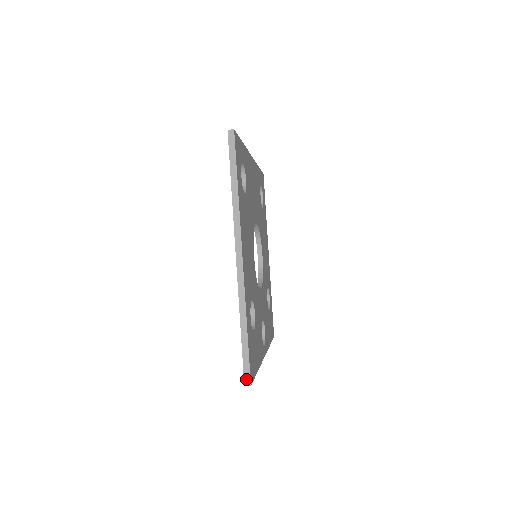
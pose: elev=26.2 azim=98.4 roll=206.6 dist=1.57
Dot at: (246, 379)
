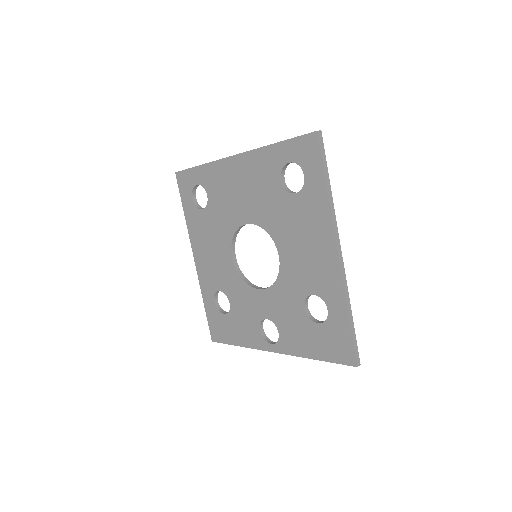
Dot at: (357, 360)
